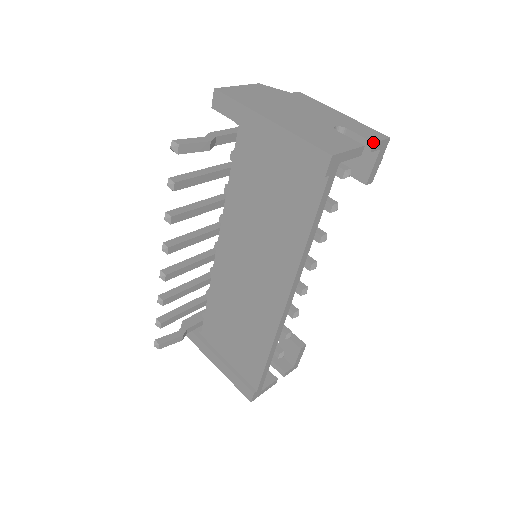
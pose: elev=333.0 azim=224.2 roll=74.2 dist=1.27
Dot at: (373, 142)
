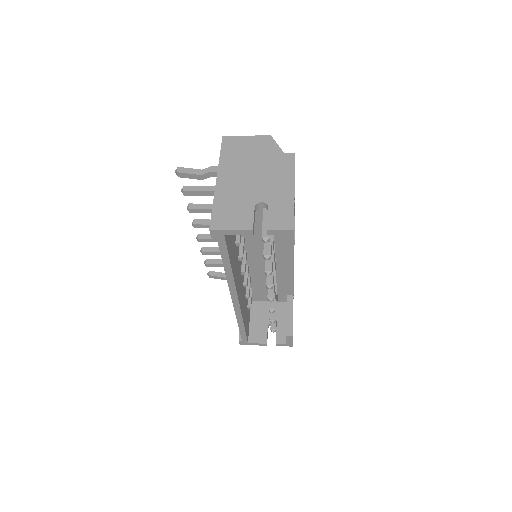
Dot at: (267, 229)
